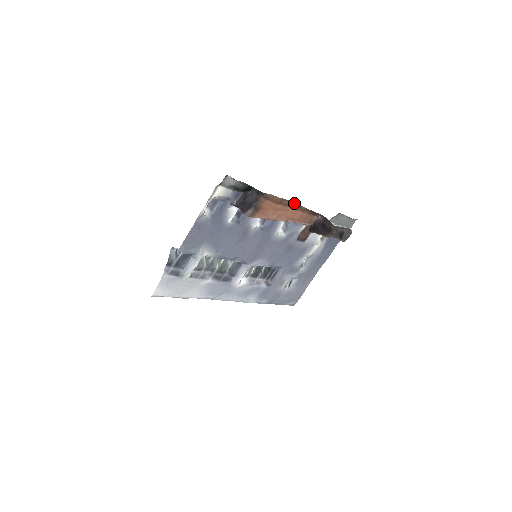
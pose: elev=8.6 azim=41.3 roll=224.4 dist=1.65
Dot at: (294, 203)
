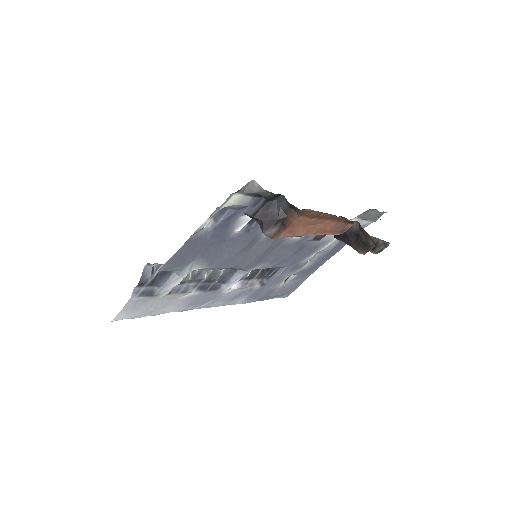
Dot at: (333, 215)
